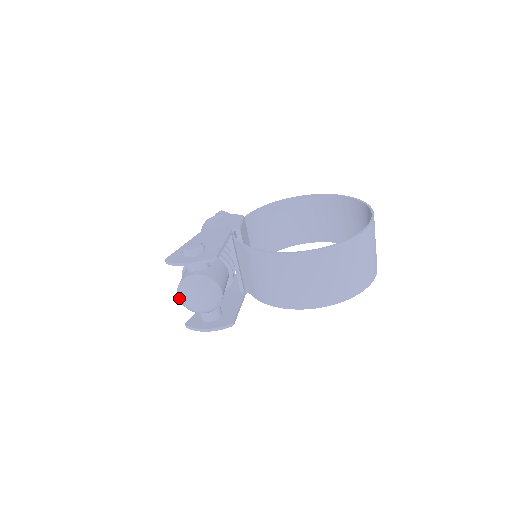
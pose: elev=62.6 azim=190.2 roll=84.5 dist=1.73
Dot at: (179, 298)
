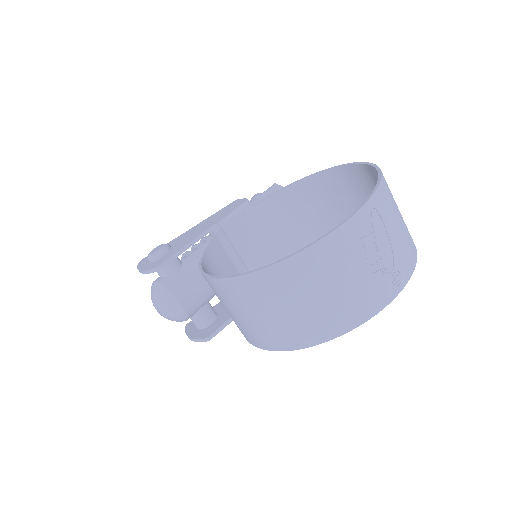
Dot at: occluded
